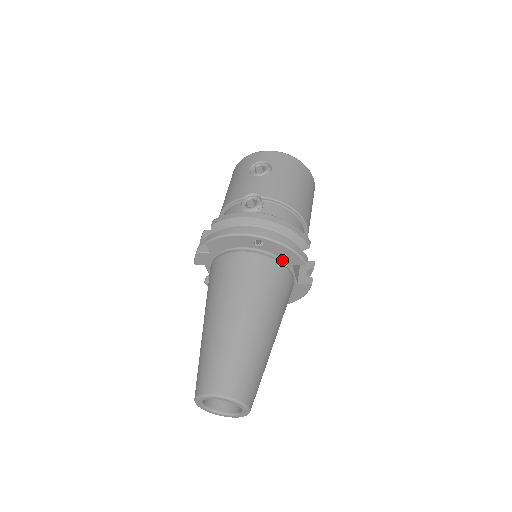
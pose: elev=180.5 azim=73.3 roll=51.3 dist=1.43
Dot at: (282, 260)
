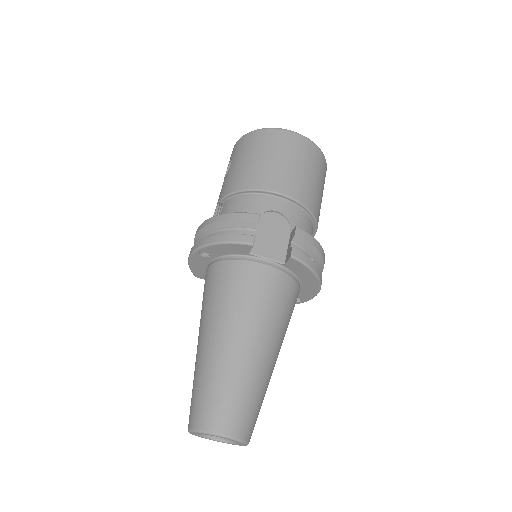
Dot at: (237, 255)
